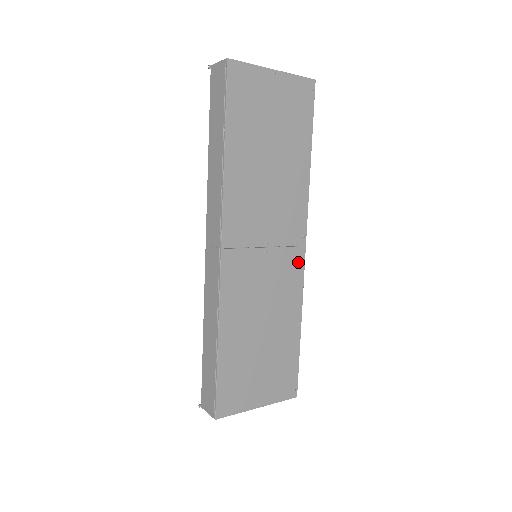
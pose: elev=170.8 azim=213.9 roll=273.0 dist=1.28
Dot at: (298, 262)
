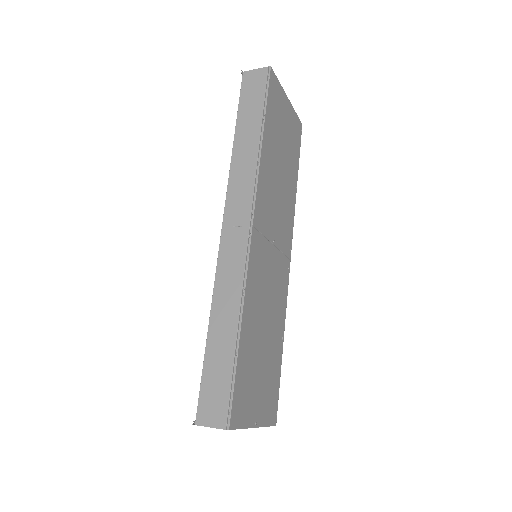
Dot at: (286, 273)
